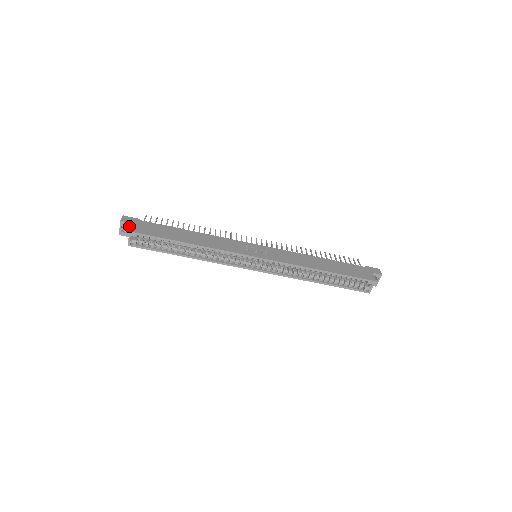
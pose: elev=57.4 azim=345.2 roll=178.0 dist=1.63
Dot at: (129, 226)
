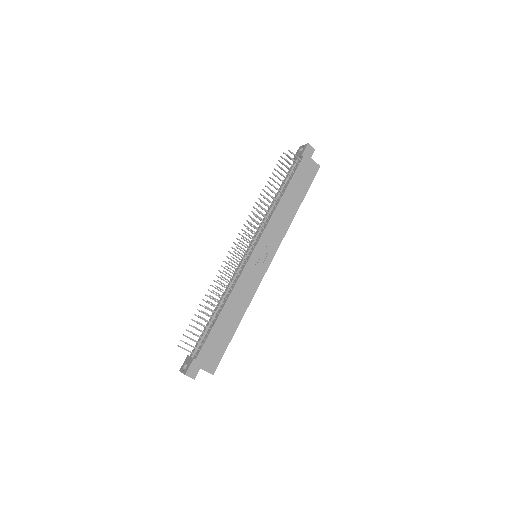
Dot at: (197, 370)
